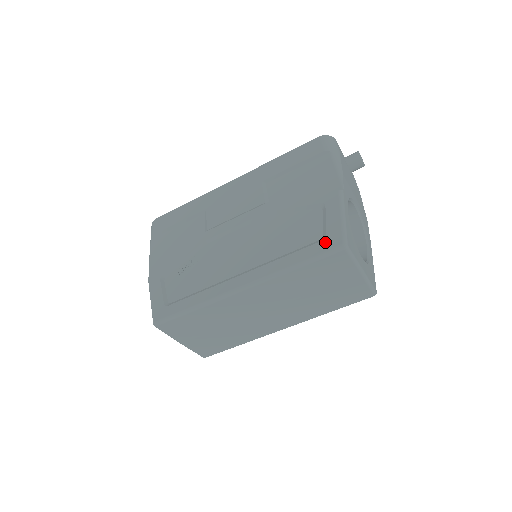
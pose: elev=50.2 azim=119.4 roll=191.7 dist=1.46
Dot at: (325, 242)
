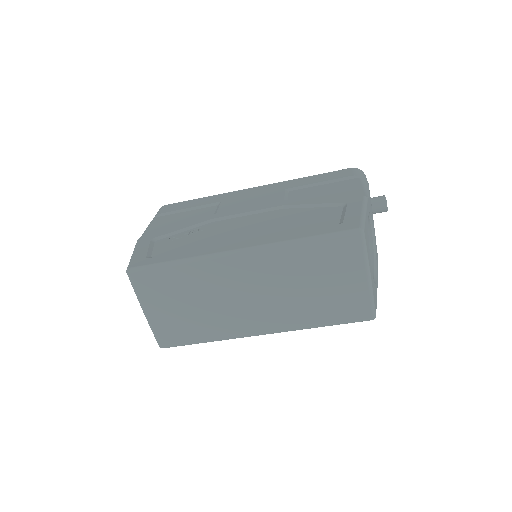
Dot at: (341, 225)
